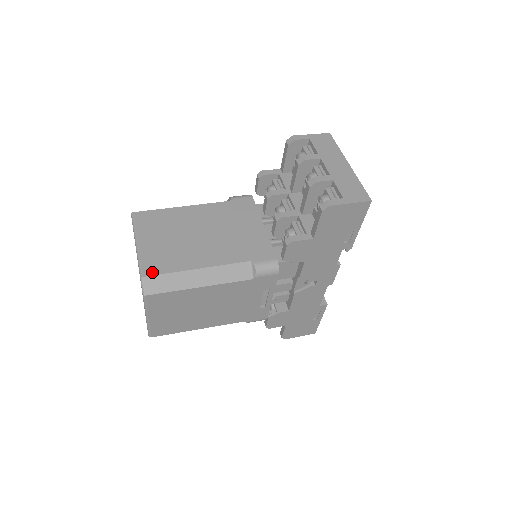
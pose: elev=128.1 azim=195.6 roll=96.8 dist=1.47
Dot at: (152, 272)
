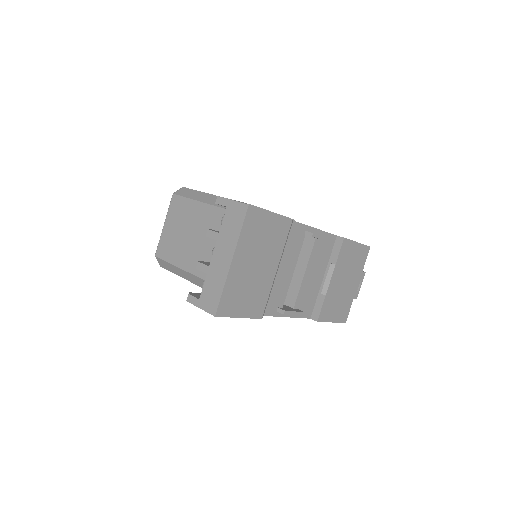
Dot at: (159, 255)
